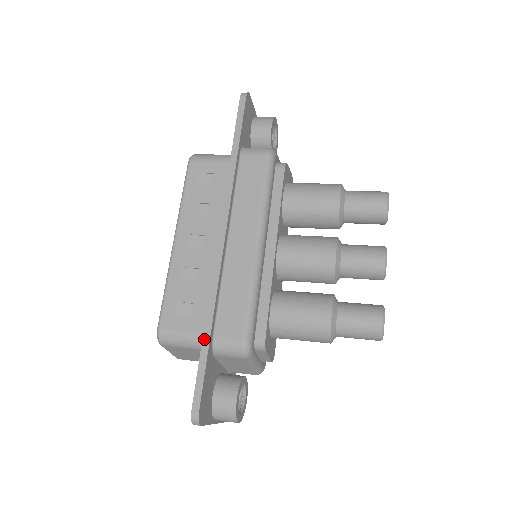
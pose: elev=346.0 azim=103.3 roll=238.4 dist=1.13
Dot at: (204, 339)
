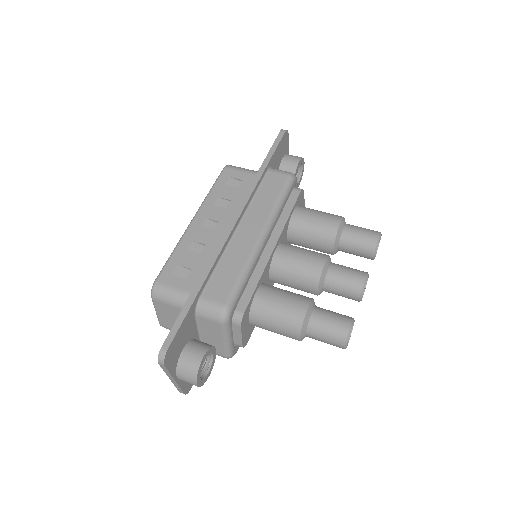
Dot at: (192, 294)
